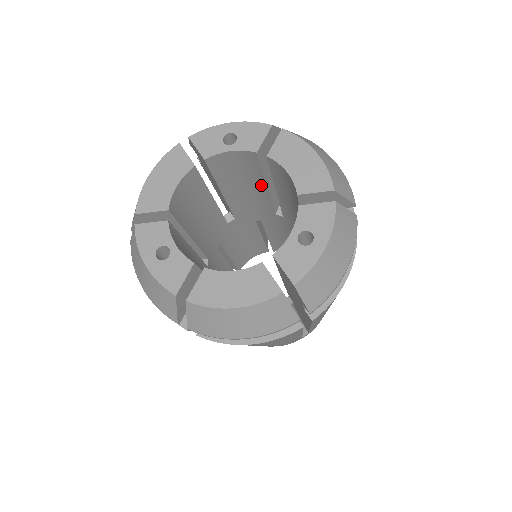
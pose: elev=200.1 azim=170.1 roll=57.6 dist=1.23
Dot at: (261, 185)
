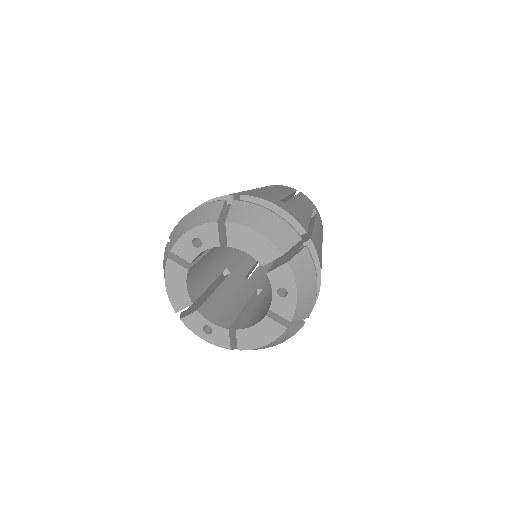
Dot at: occluded
